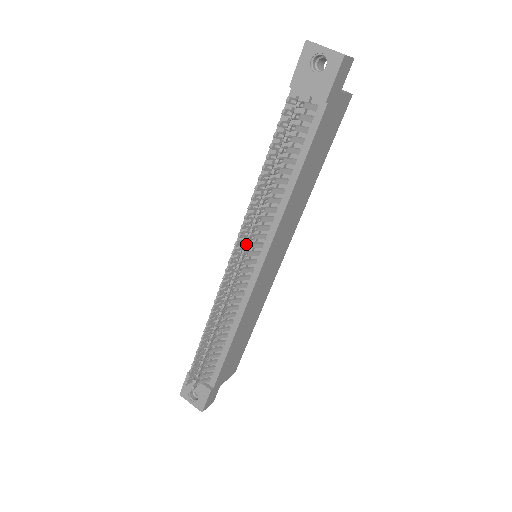
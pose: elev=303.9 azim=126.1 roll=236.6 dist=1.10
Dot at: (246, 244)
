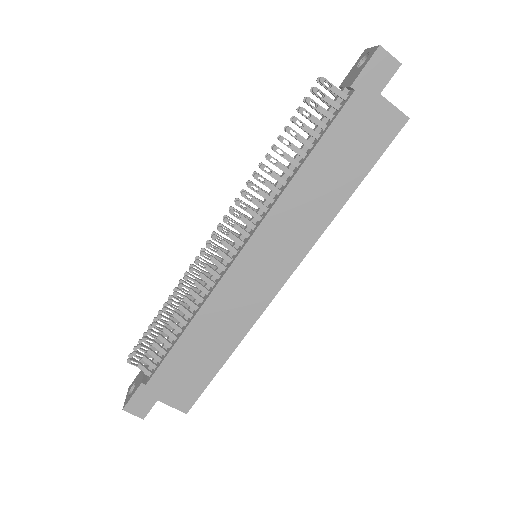
Dot at: occluded
